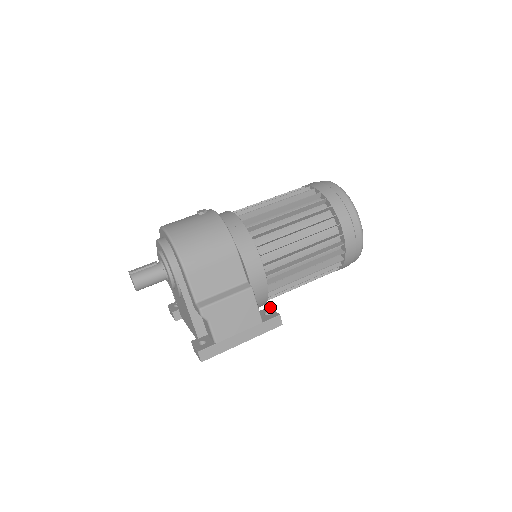
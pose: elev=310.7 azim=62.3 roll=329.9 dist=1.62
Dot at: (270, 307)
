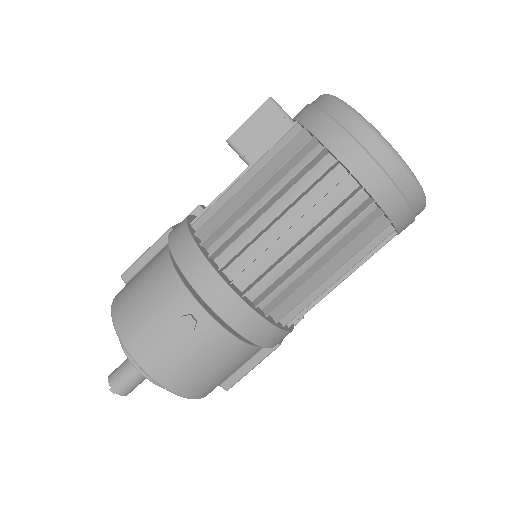
Dot at: occluded
